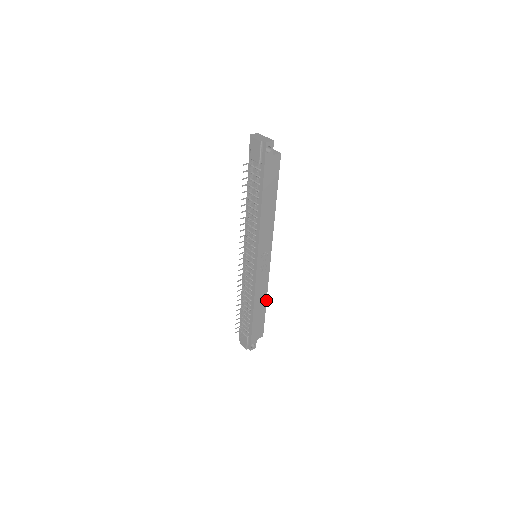
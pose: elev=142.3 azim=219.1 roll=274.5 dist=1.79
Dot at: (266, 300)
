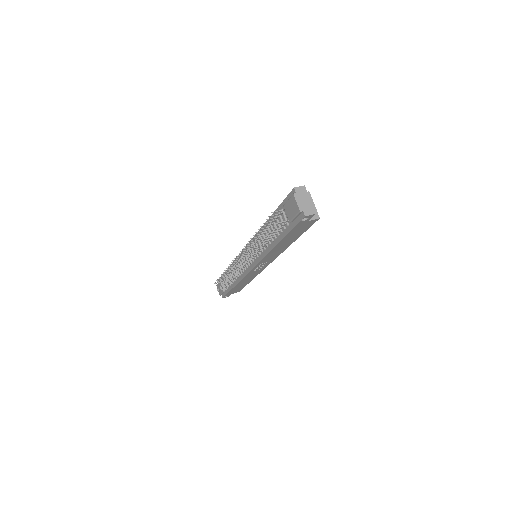
Dot at: (252, 279)
